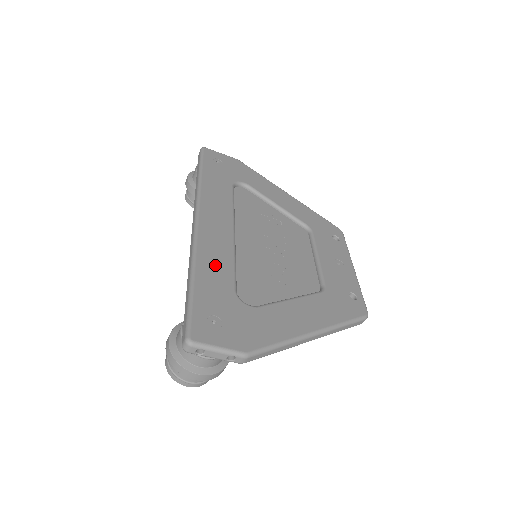
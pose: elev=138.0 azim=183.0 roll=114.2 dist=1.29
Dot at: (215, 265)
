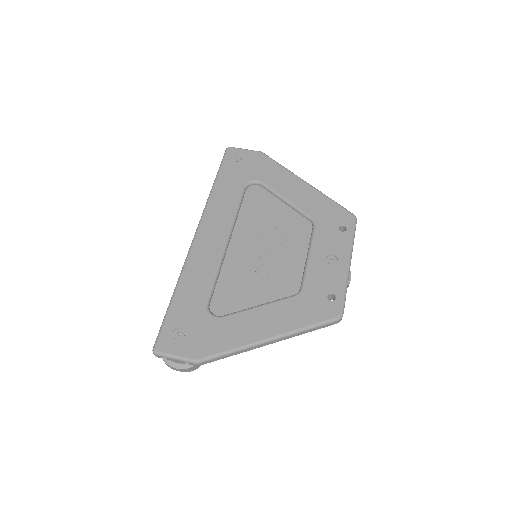
Dot at: (196, 280)
